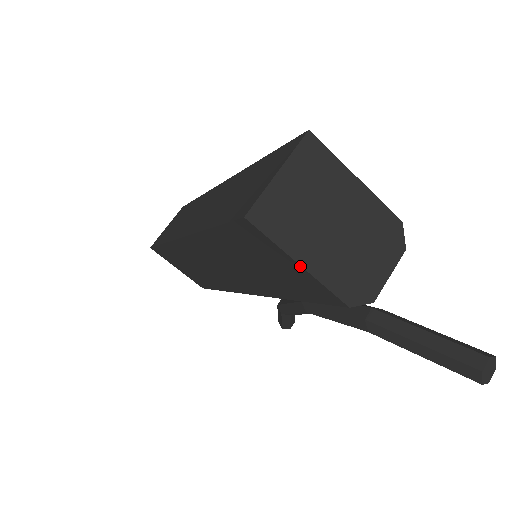
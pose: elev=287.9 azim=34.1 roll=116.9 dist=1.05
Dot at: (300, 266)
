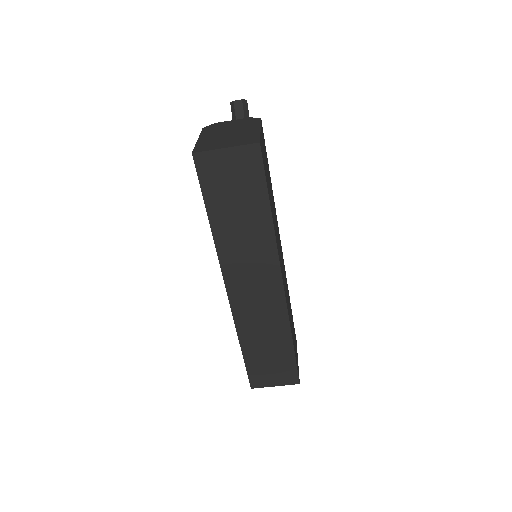
Dot at: occluded
